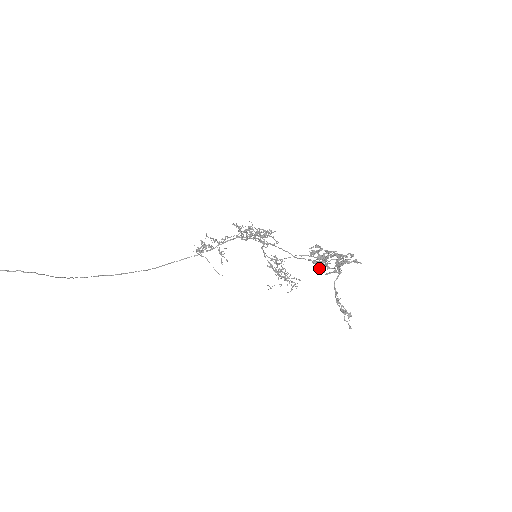
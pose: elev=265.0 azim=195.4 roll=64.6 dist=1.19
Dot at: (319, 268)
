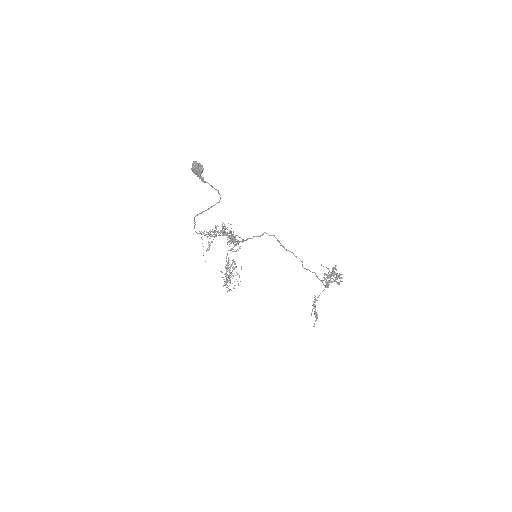
Dot at: (321, 280)
